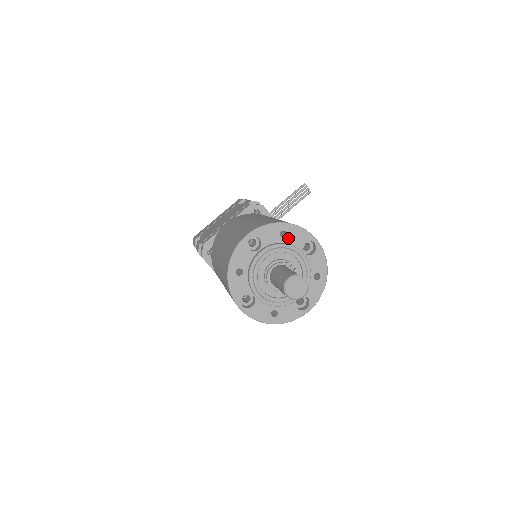
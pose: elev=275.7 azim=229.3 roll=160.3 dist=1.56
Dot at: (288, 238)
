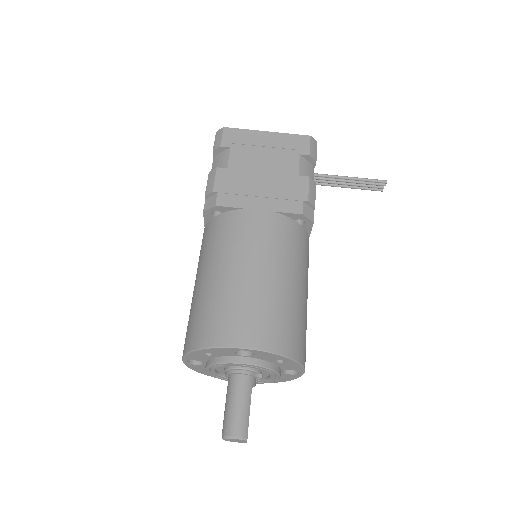
Dot at: (281, 363)
